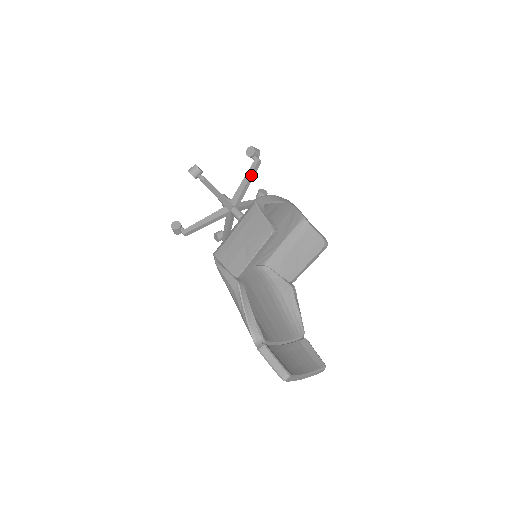
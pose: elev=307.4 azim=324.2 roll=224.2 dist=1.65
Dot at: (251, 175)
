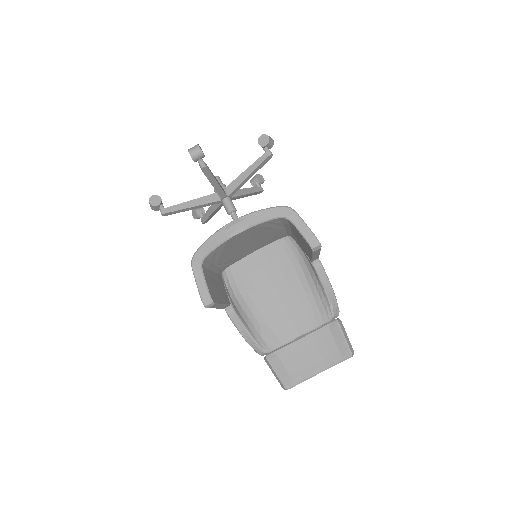
Dot at: (209, 179)
